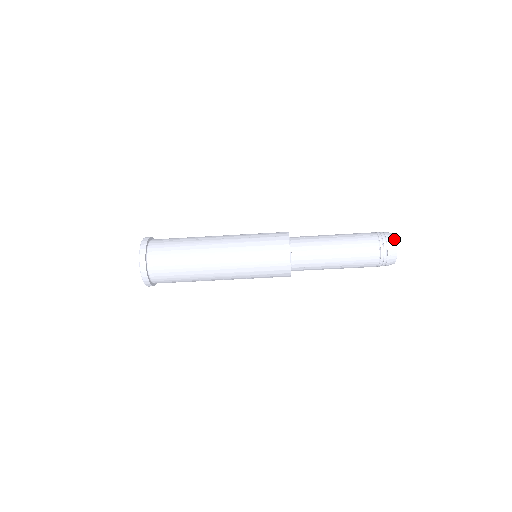
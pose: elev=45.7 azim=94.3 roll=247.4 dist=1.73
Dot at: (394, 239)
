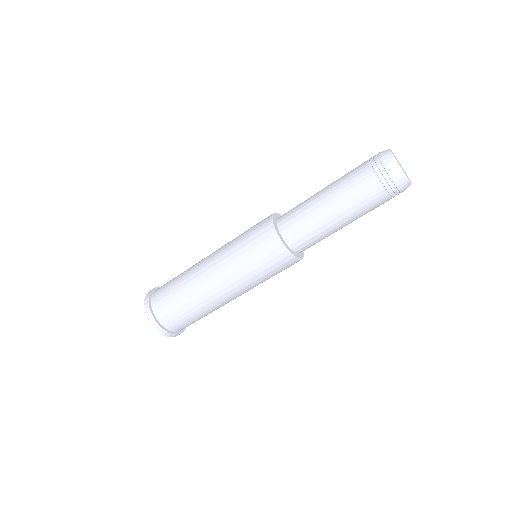
Dot at: occluded
